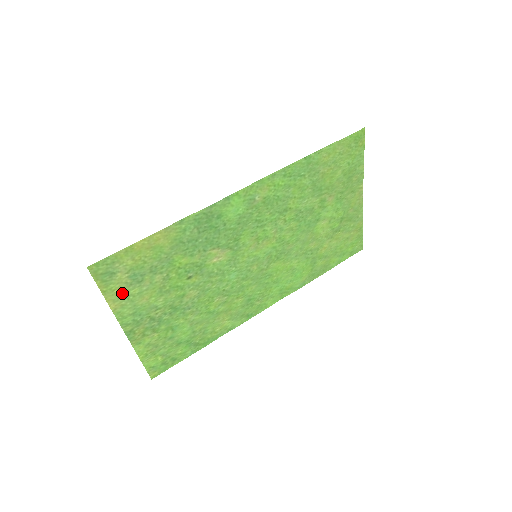
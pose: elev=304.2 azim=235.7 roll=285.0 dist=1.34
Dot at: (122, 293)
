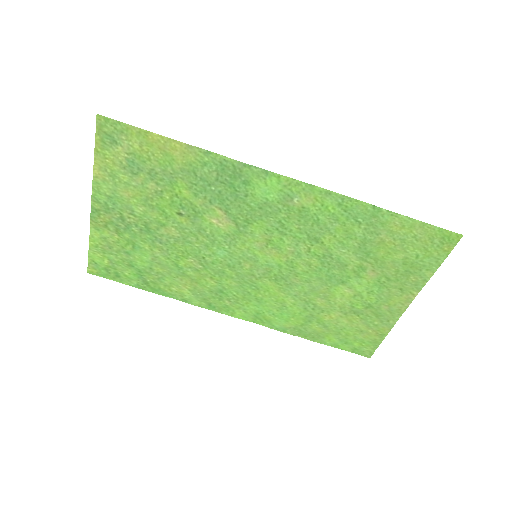
Dot at: (112, 168)
